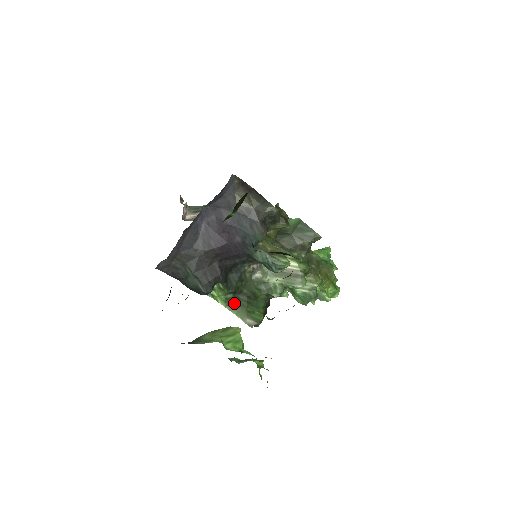
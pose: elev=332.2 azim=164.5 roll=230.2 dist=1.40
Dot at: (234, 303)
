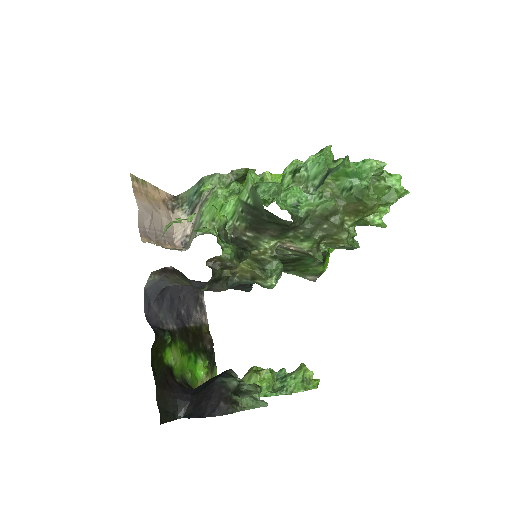
Dot at: (285, 269)
